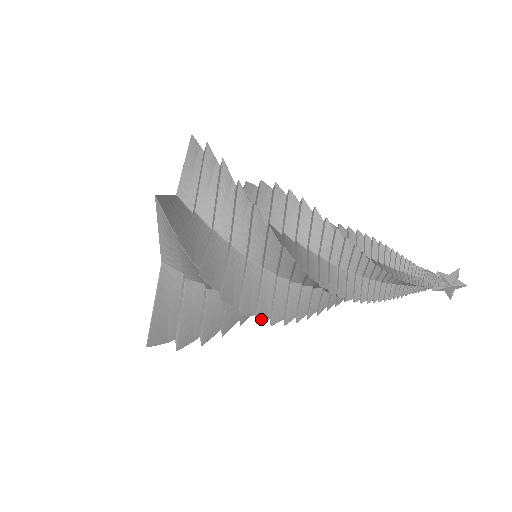
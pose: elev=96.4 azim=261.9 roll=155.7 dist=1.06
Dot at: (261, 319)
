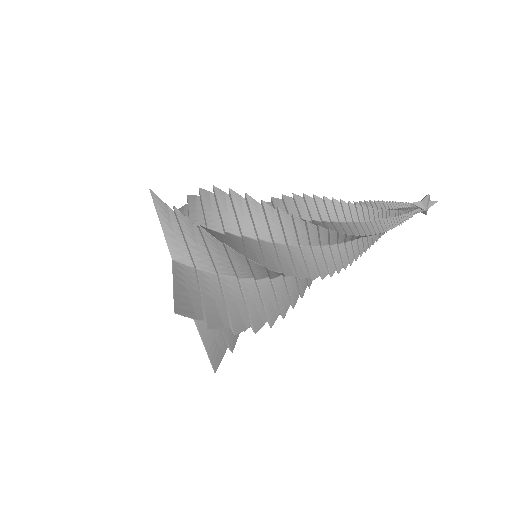
Dot at: (285, 312)
